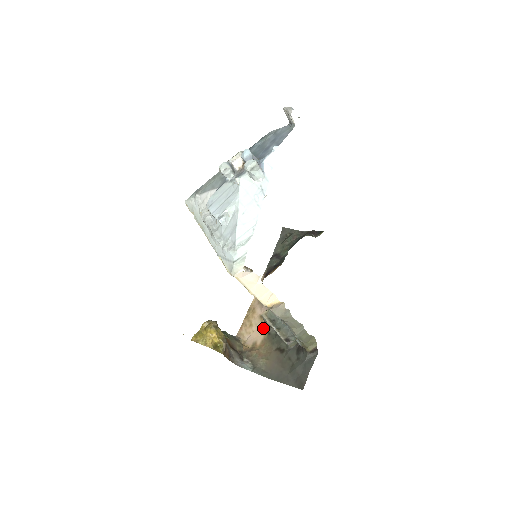
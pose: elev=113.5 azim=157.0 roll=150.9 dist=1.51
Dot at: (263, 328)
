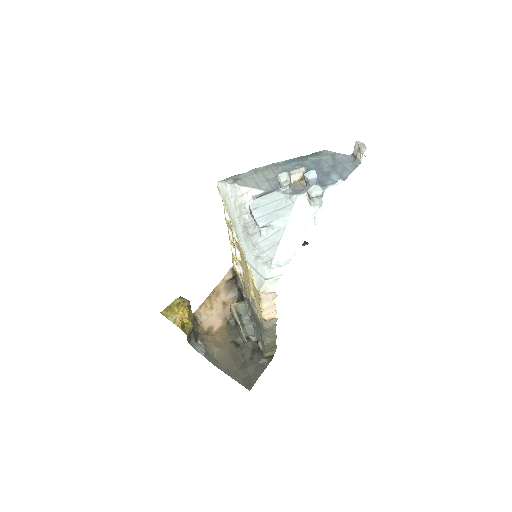
Dot at: (223, 315)
